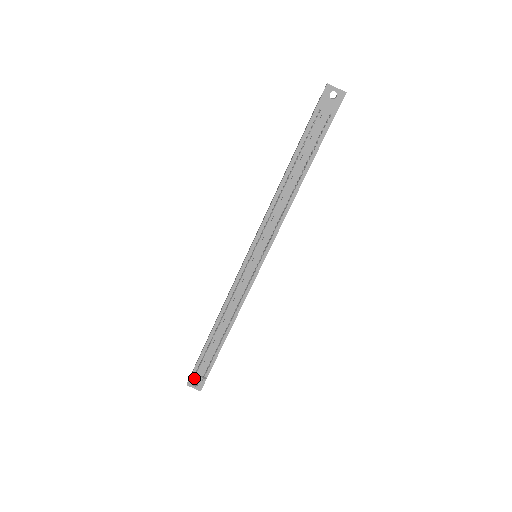
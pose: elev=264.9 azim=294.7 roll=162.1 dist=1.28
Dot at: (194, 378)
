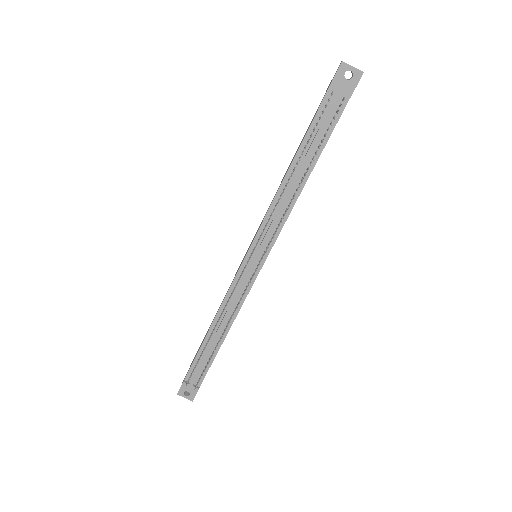
Dot at: (185, 387)
